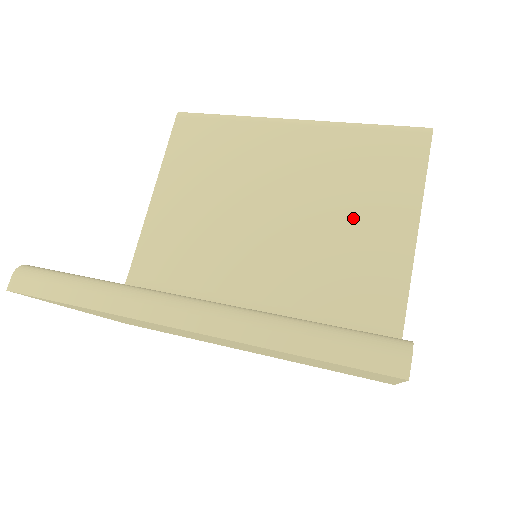
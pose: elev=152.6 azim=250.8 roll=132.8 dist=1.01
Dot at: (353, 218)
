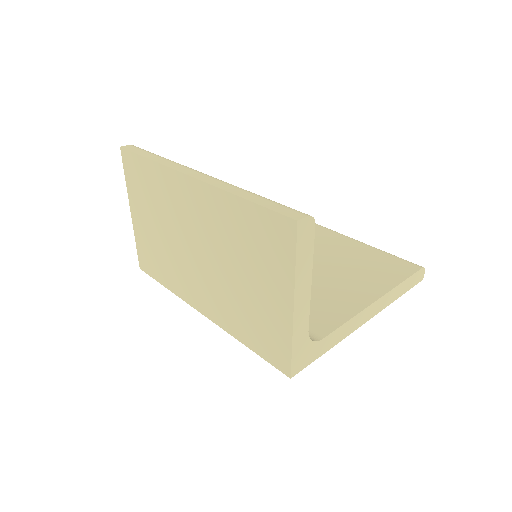
Dot at: (336, 278)
